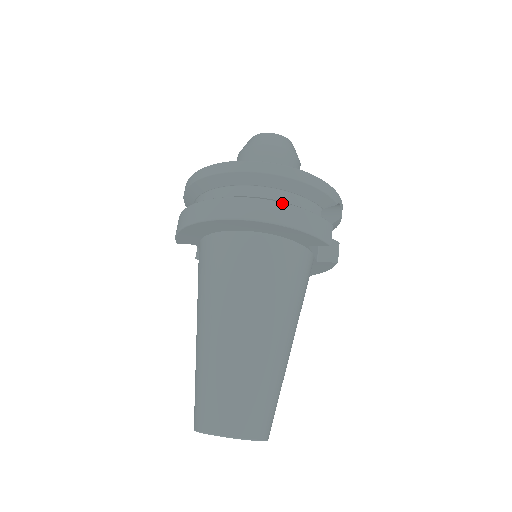
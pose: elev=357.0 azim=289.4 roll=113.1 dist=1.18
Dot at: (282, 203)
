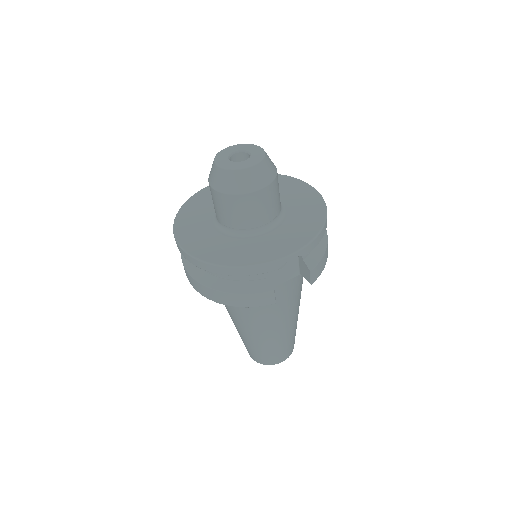
Dot at: (215, 290)
